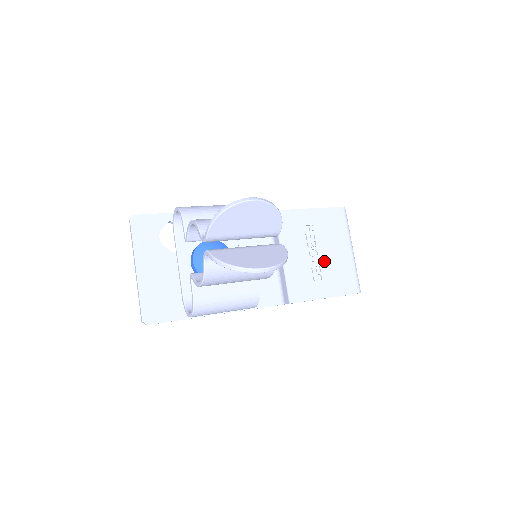
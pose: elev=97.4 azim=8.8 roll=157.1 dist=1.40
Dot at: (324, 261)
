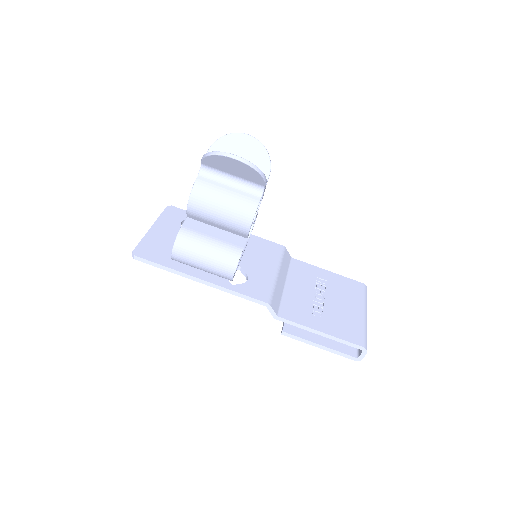
Dot at: (329, 307)
